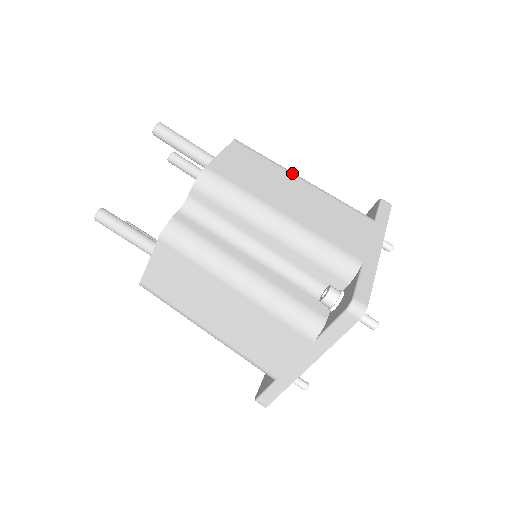
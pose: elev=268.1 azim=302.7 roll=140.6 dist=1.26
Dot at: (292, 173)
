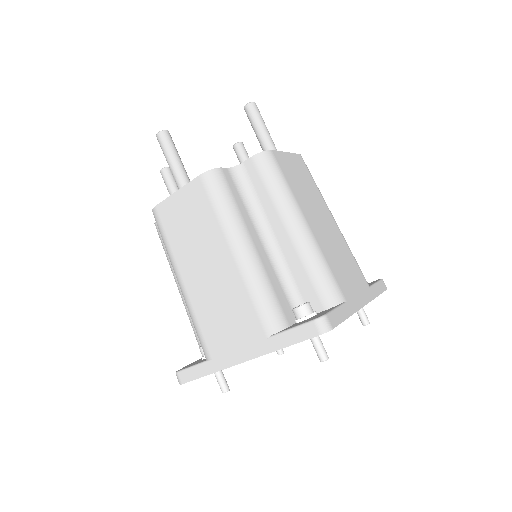
Dot at: occluded
